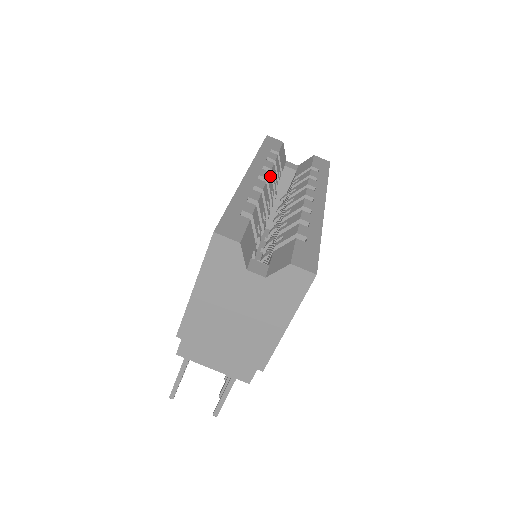
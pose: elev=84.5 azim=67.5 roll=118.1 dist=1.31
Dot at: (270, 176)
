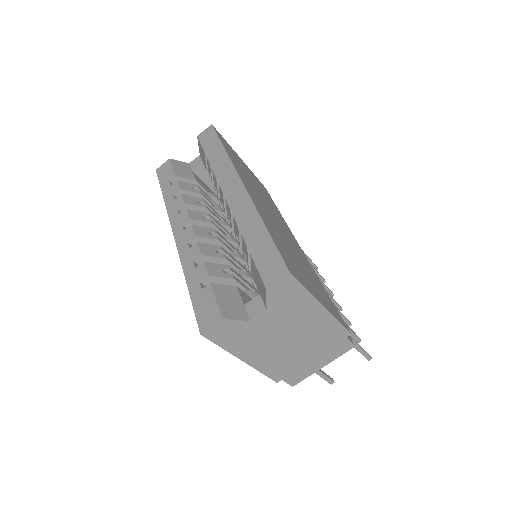
Dot at: (189, 211)
